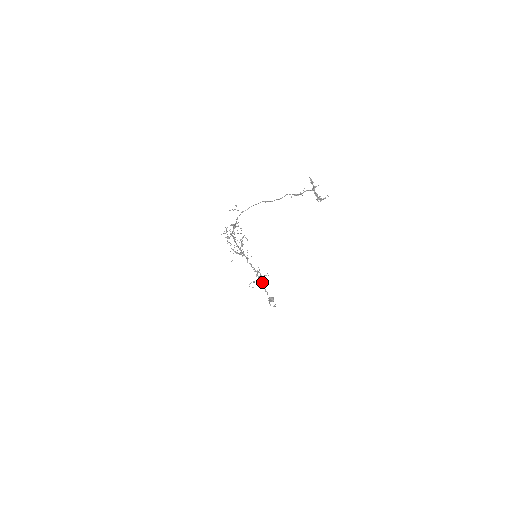
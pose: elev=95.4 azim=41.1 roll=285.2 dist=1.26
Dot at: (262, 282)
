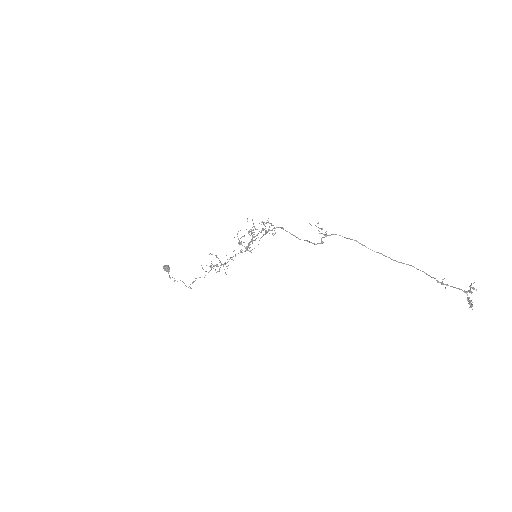
Dot at: (219, 271)
